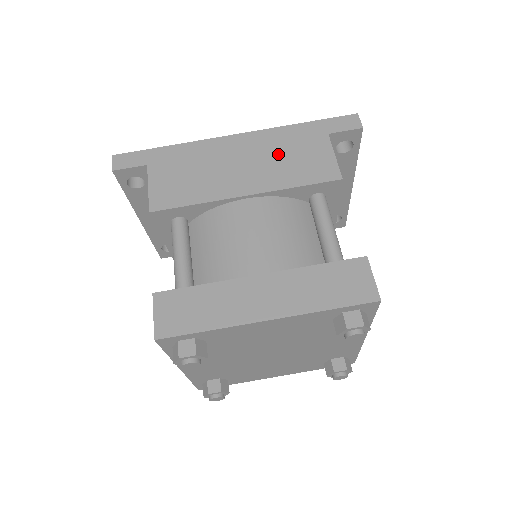
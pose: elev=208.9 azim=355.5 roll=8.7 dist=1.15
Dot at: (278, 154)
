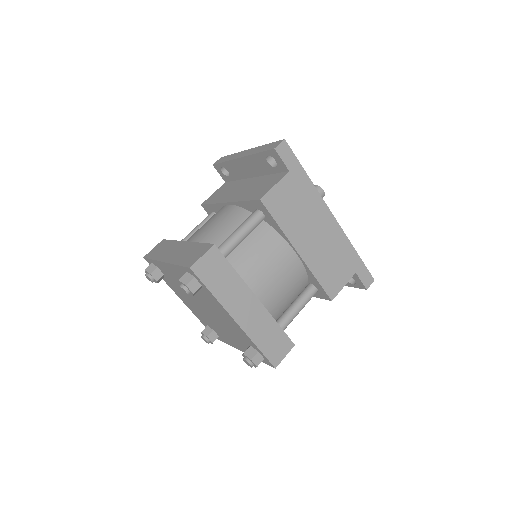
Dot at: (332, 253)
